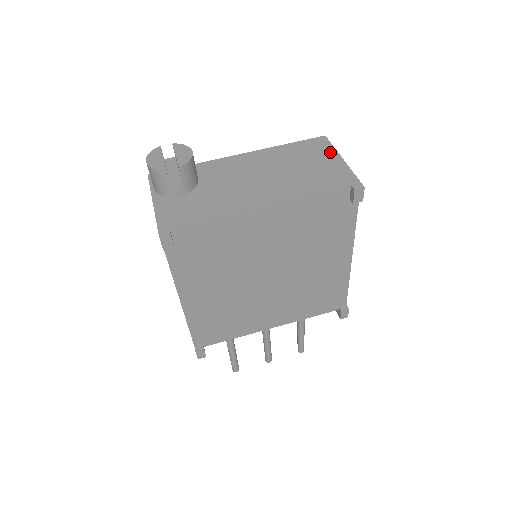
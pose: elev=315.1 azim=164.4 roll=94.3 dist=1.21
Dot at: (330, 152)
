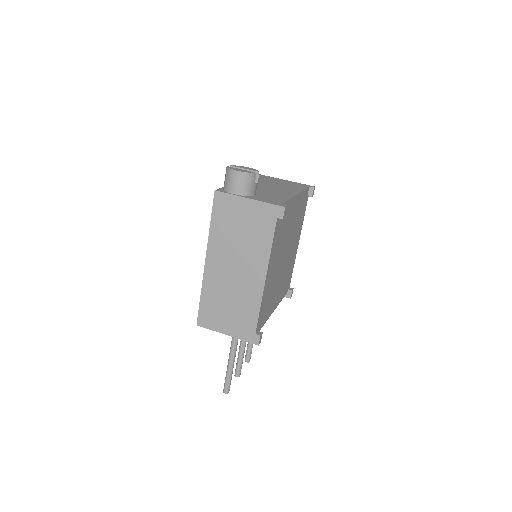
Dot at: (276, 179)
